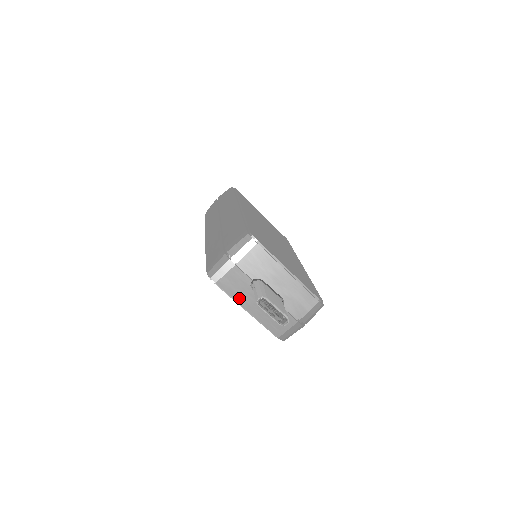
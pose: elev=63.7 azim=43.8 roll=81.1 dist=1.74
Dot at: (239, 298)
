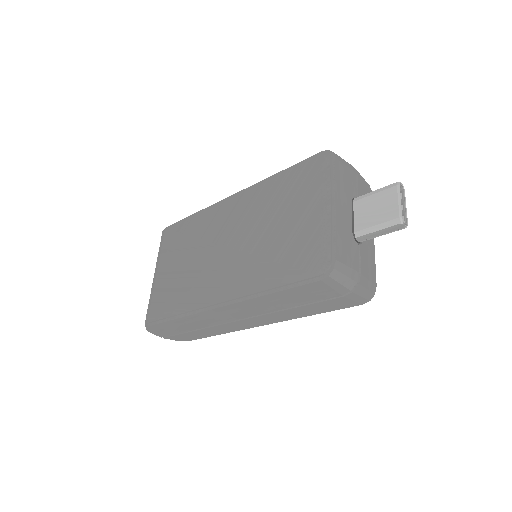
Dot at: (339, 189)
